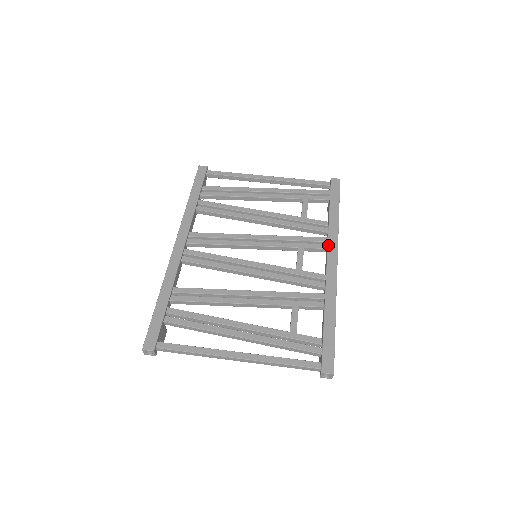
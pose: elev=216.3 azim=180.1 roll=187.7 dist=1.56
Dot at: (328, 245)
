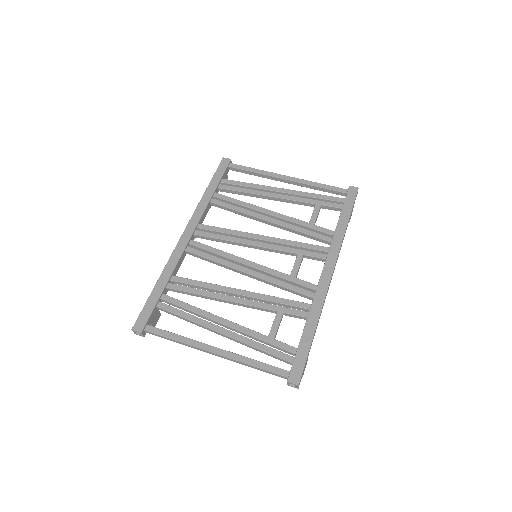
Dot at: (327, 256)
